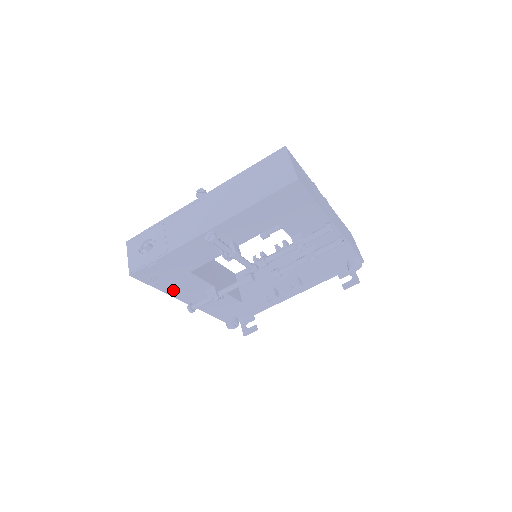
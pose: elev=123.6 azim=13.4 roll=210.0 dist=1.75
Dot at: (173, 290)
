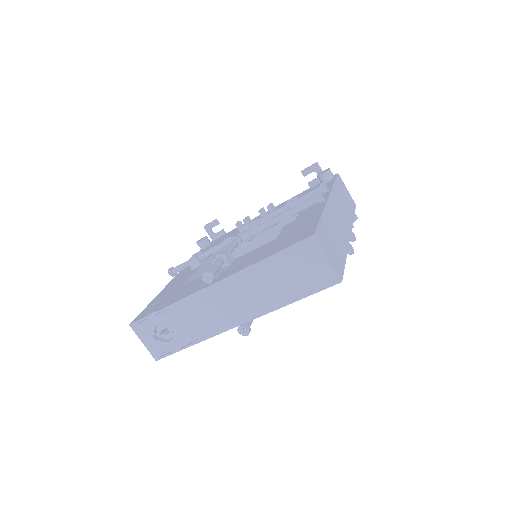
Dot at: occluded
